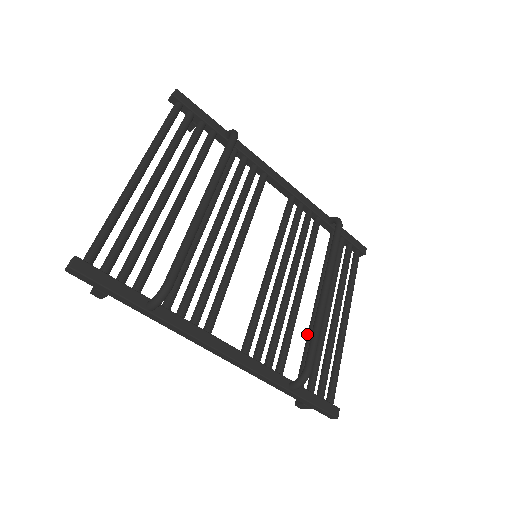
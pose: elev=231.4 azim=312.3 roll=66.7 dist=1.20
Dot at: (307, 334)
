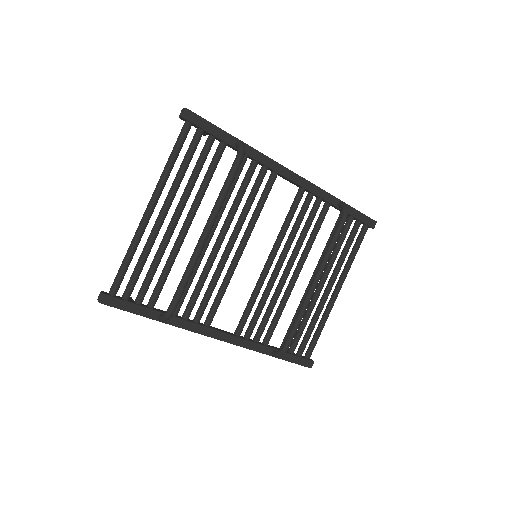
Dot at: (297, 309)
